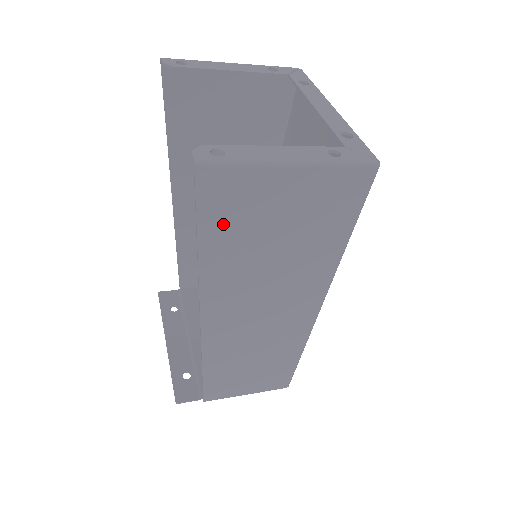
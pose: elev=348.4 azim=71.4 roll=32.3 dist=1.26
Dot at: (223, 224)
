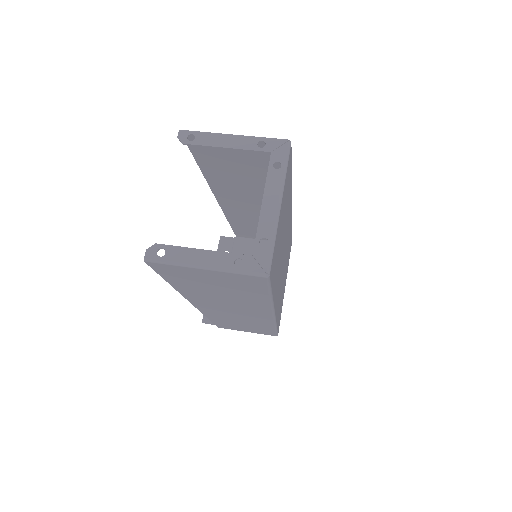
Dot at: (177, 279)
